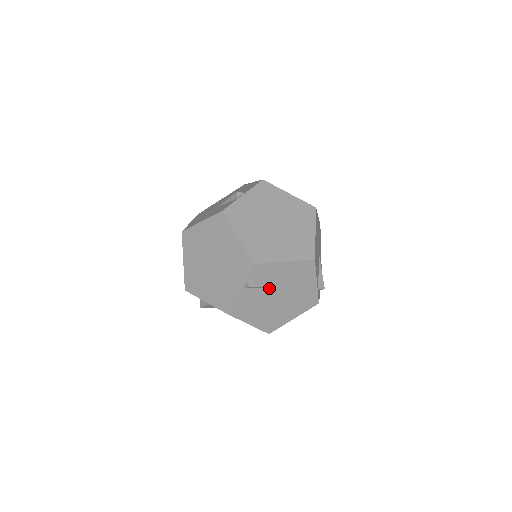
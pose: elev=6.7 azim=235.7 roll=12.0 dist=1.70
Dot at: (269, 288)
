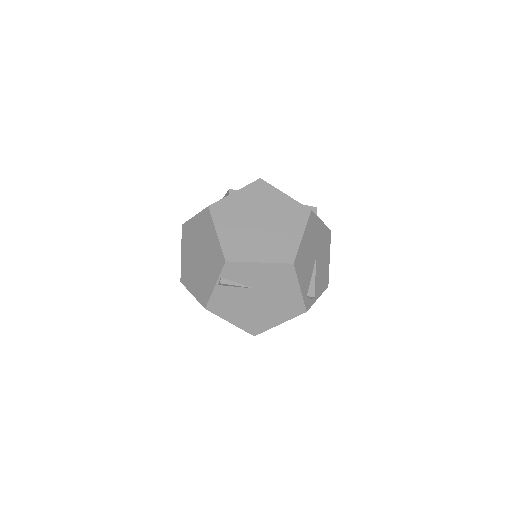
Dot at: (246, 288)
